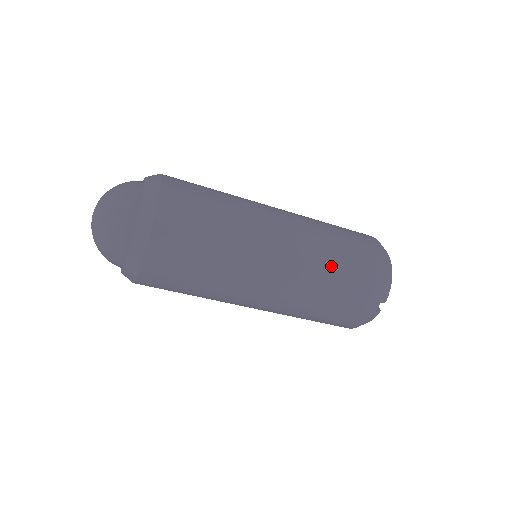
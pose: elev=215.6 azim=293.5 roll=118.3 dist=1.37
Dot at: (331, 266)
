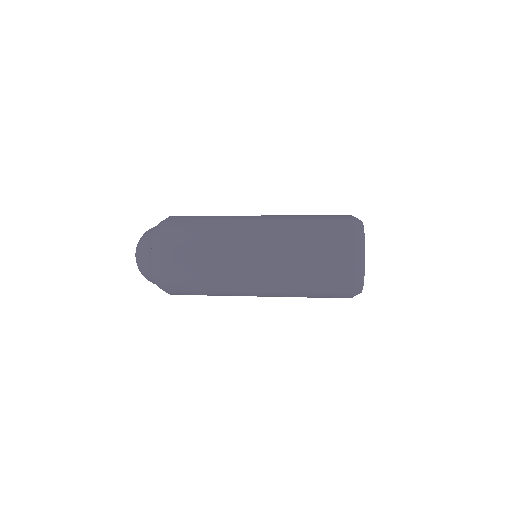
Dot at: (300, 292)
